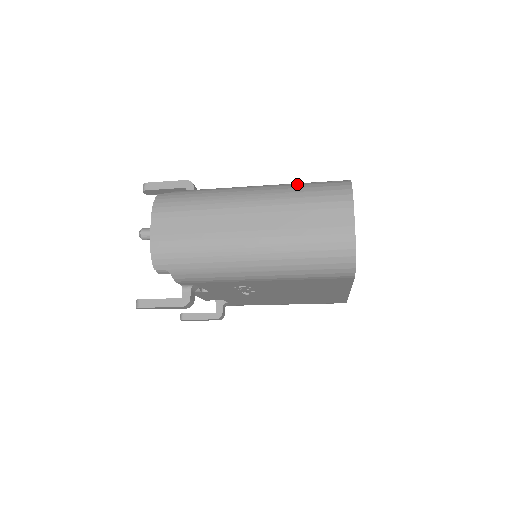
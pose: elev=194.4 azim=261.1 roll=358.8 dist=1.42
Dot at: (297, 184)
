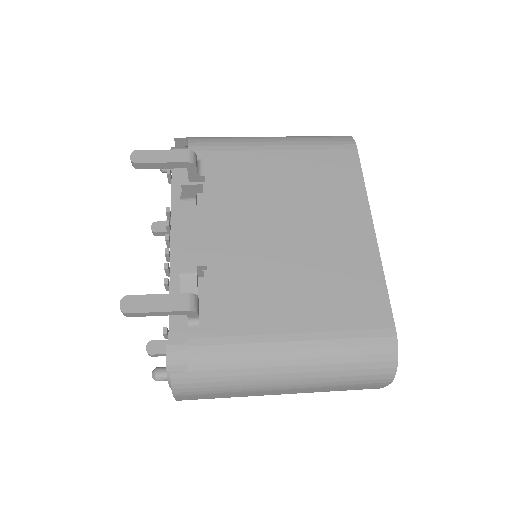
Dot at: (339, 360)
